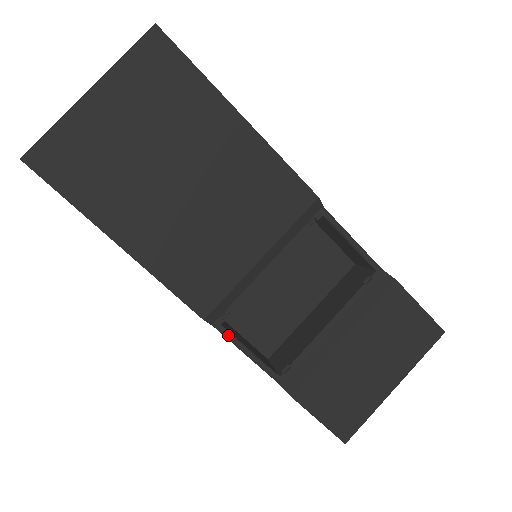
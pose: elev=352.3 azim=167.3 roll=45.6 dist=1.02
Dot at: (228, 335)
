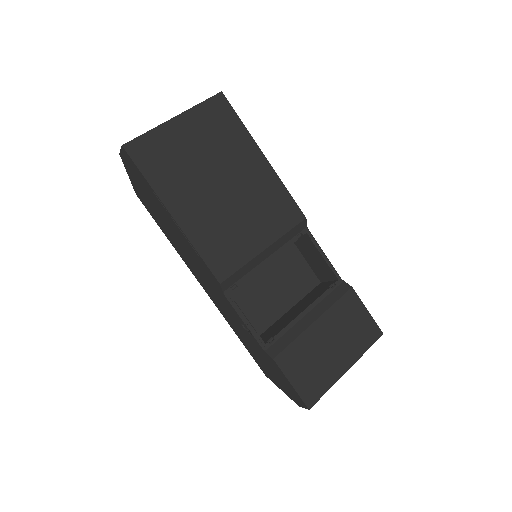
Dot at: (233, 303)
